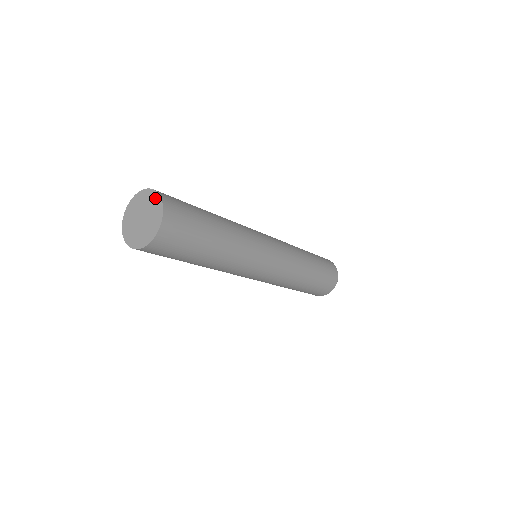
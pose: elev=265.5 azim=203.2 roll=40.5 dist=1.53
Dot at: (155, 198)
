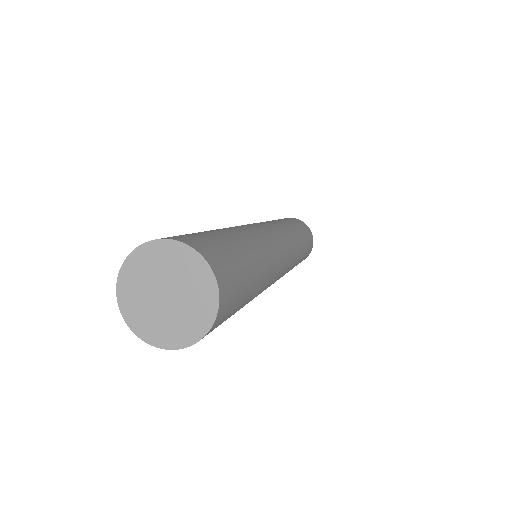
Dot at: (202, 273)
